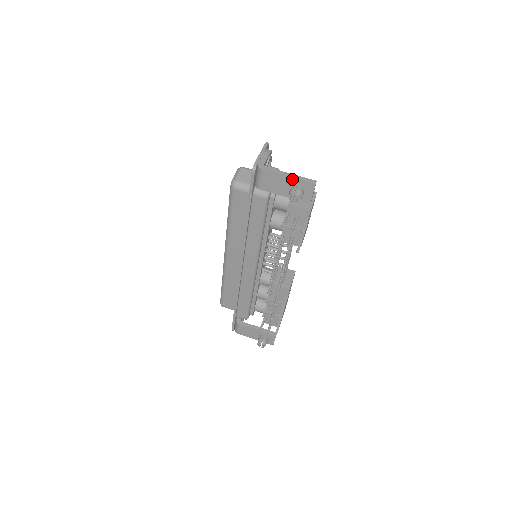
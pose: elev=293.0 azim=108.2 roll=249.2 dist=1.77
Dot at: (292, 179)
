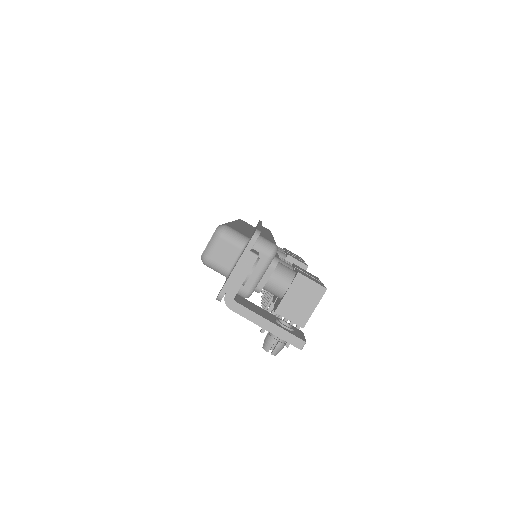
Dot at: (270, 332)
